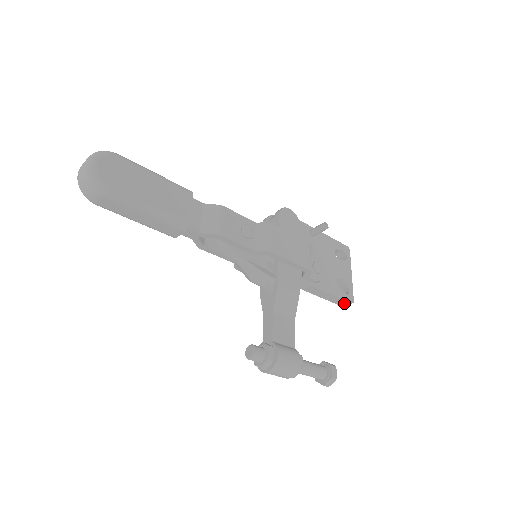
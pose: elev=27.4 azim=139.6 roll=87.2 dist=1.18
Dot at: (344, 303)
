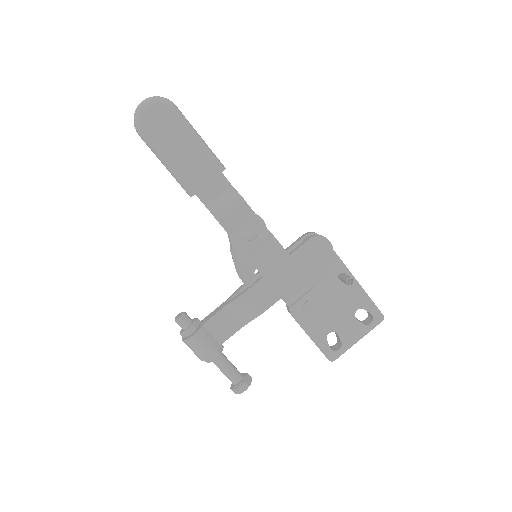
Dot at: (324, 354)
